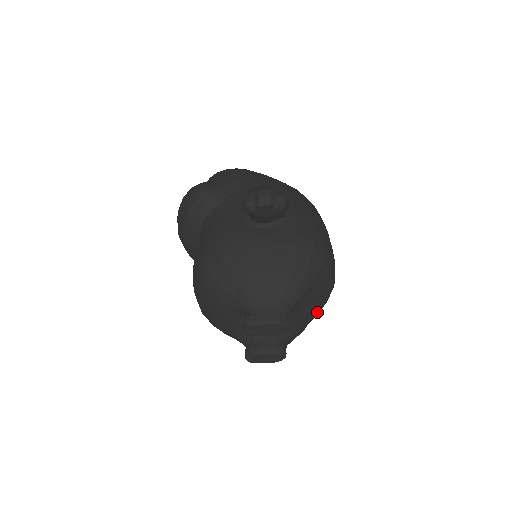
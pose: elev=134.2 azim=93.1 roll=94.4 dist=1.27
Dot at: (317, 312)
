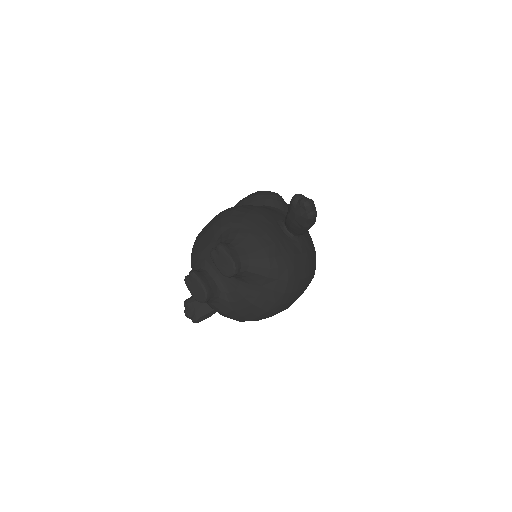
Dot at: (248, 311)
